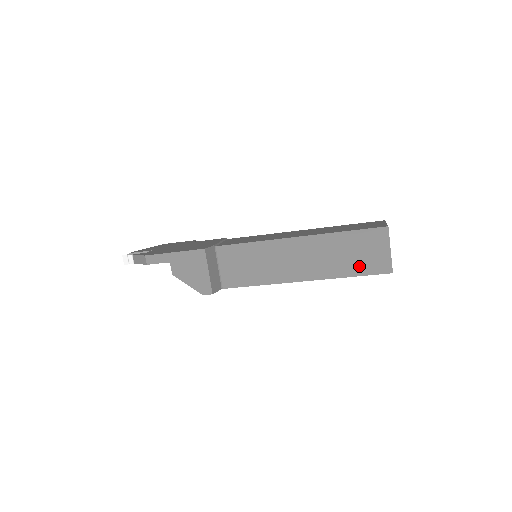
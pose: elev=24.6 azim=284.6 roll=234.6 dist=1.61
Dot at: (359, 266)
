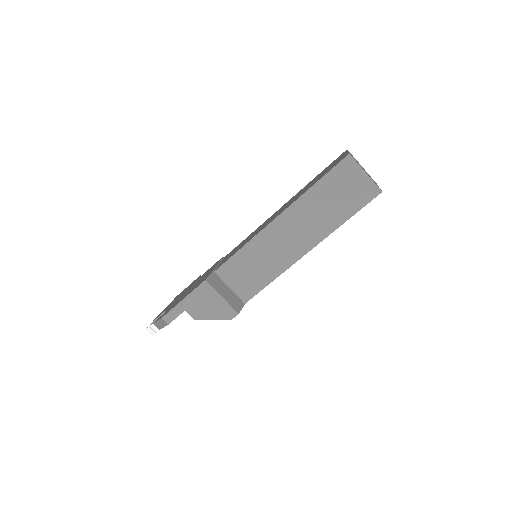
Dot at: (348, 206)
